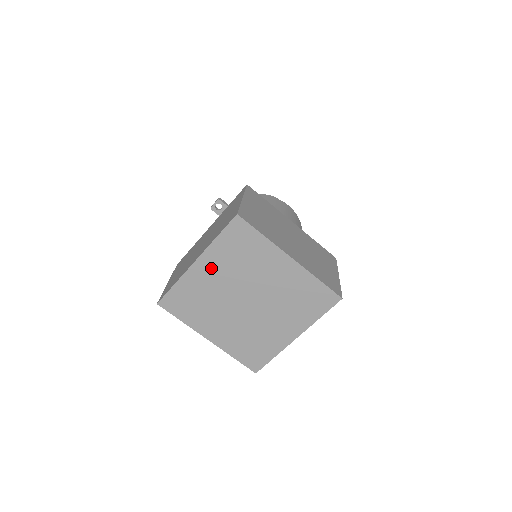
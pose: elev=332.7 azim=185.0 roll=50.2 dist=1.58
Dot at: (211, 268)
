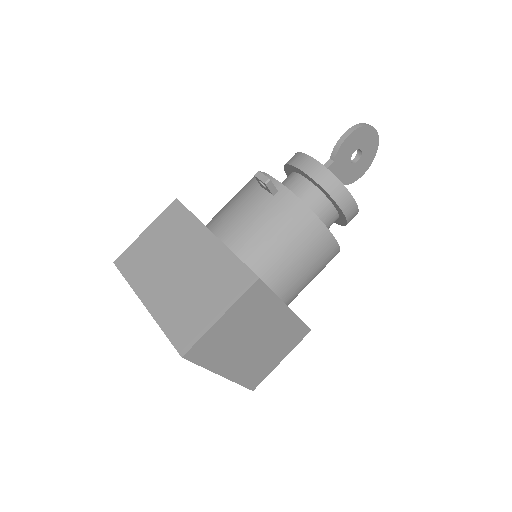
Dot at: occluded
